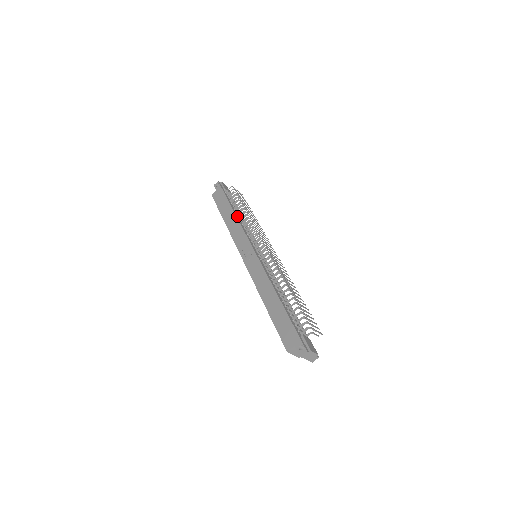
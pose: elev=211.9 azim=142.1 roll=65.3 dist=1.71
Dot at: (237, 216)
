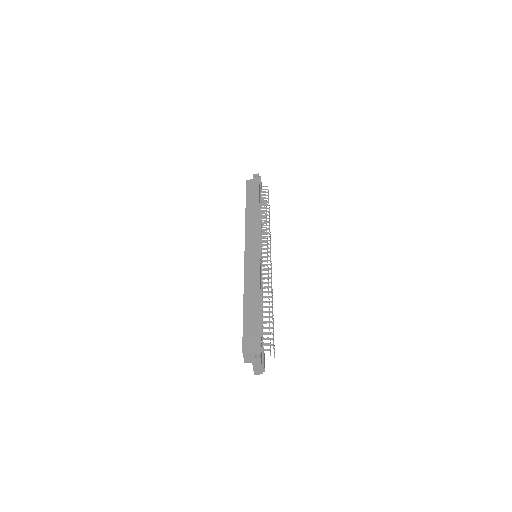
Dot at: (260, 213)
